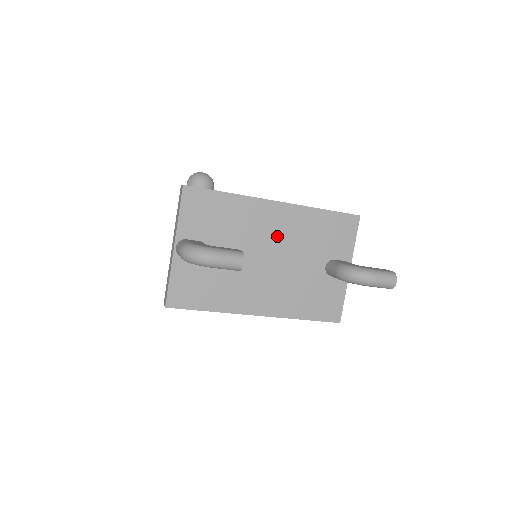
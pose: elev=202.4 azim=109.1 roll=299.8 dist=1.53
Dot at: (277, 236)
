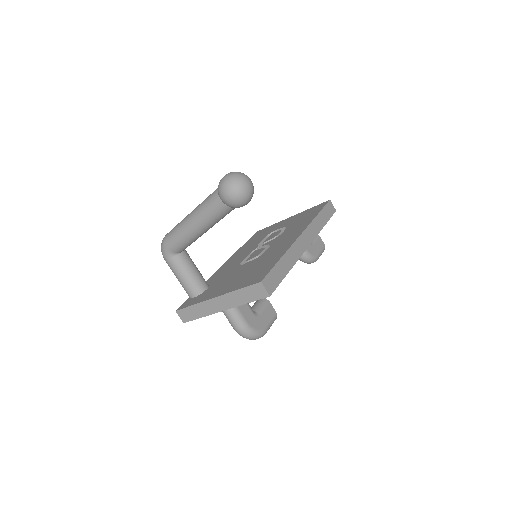
Dot at: occluded
